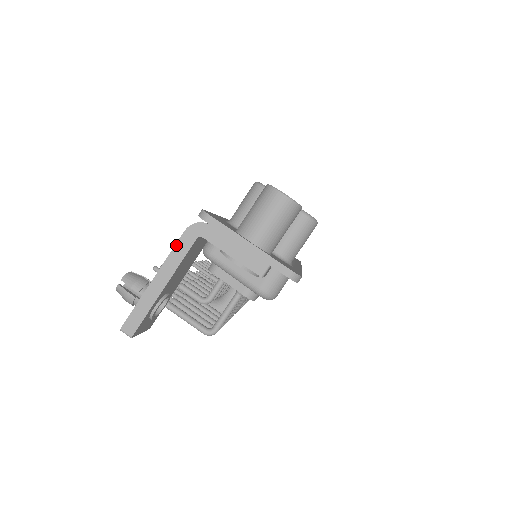
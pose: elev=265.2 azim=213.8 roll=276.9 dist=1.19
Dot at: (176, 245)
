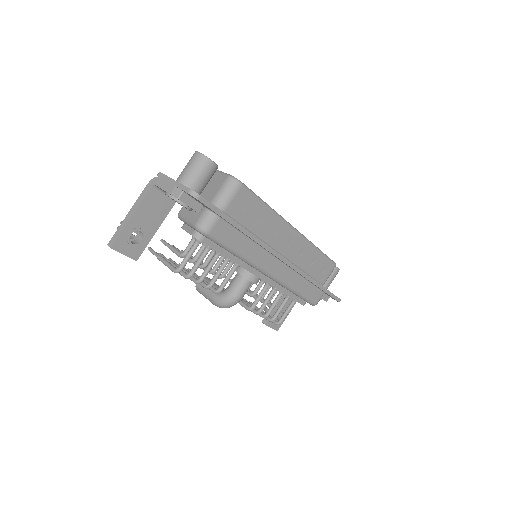
Dot at: (142, 192)
